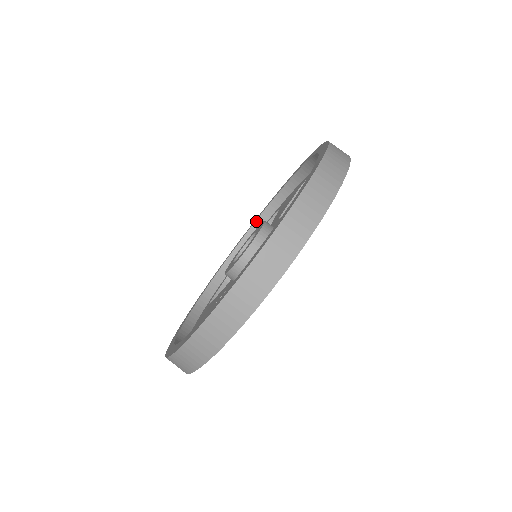
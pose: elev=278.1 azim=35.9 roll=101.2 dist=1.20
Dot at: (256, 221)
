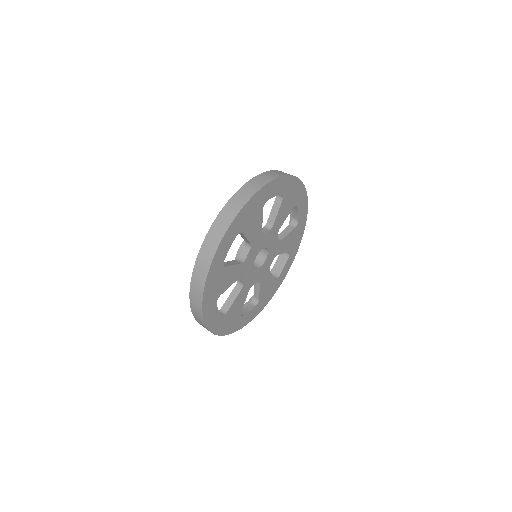
Dot at: occluded
